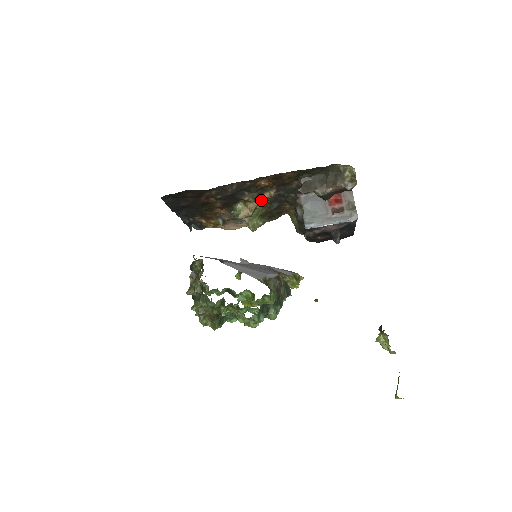
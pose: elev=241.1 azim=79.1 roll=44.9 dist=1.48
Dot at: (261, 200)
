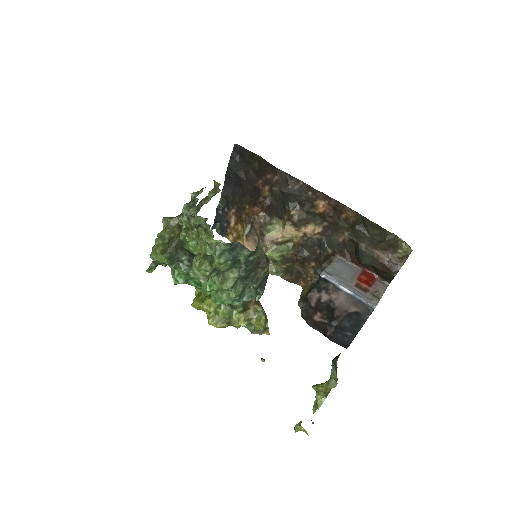
Dot at: (300, 233)
